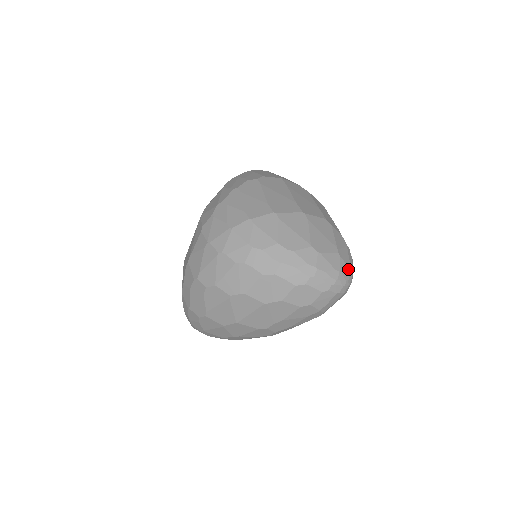
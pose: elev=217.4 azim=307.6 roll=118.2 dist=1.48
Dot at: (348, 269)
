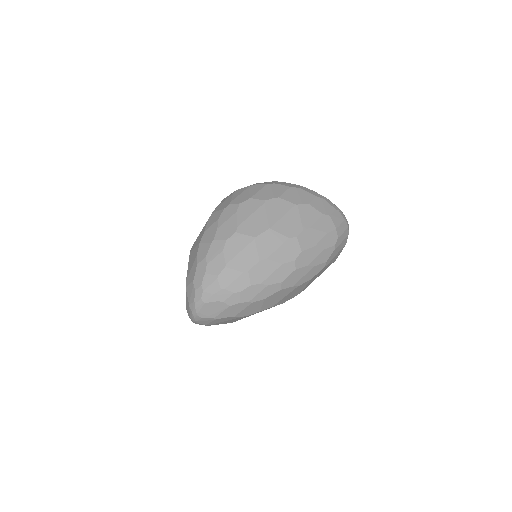
Dot at: occluded
